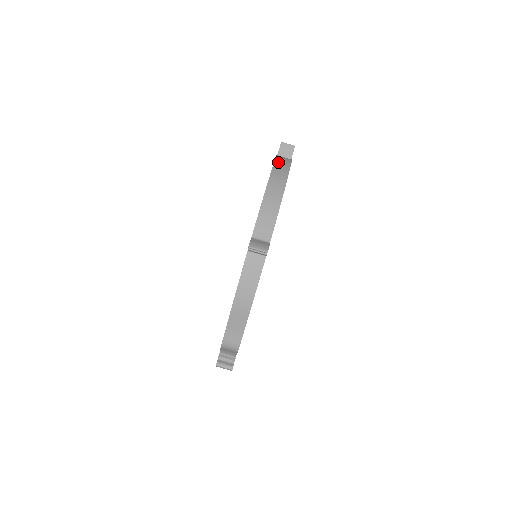
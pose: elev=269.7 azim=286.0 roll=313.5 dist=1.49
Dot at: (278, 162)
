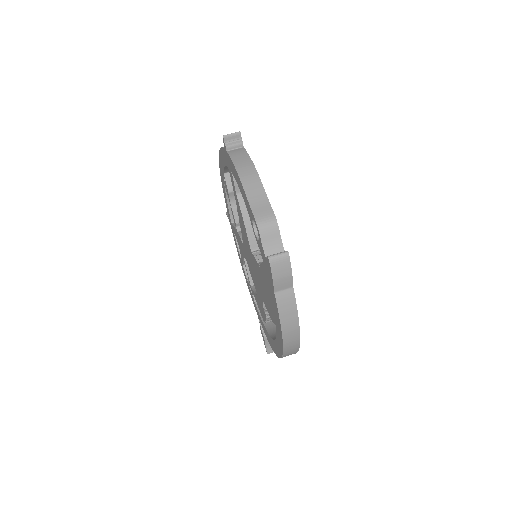
Dot at: occluded
